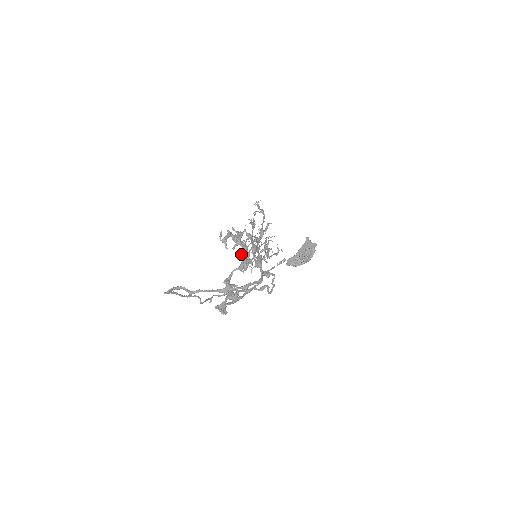
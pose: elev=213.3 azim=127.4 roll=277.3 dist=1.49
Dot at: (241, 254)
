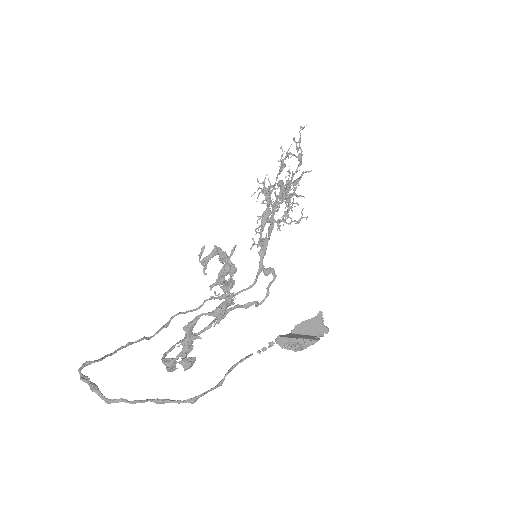
Dot at: (222, 289)
